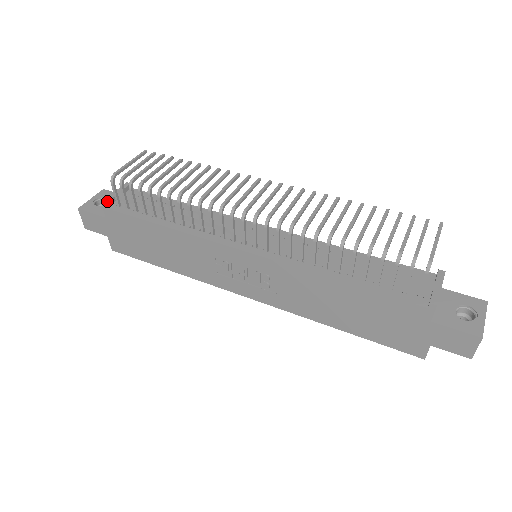
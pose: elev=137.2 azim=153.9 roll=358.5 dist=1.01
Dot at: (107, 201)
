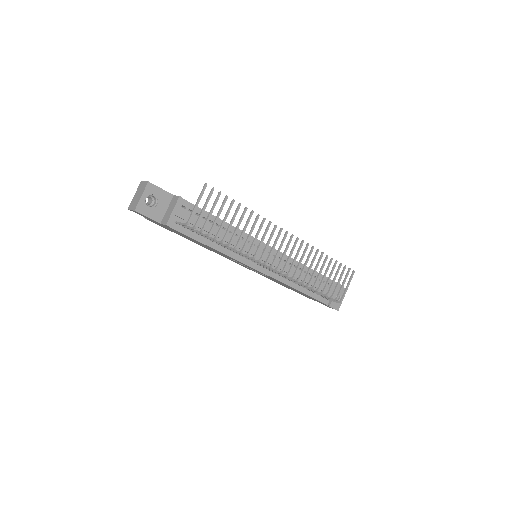
Dot at: (170, 224)
